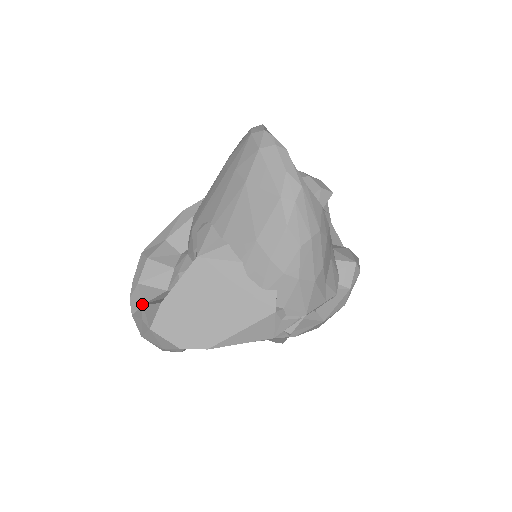
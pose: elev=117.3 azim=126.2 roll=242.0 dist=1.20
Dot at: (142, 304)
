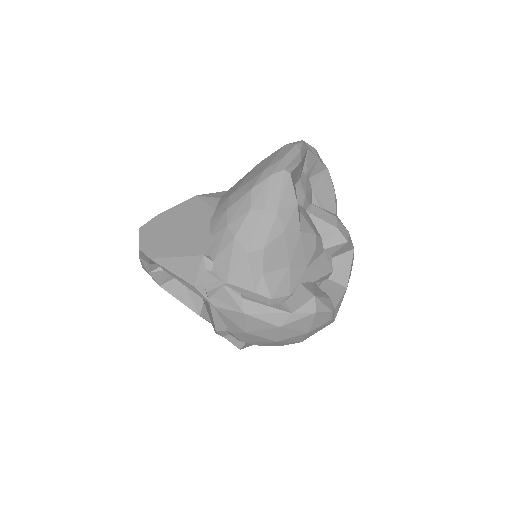
Dot at: occluded
